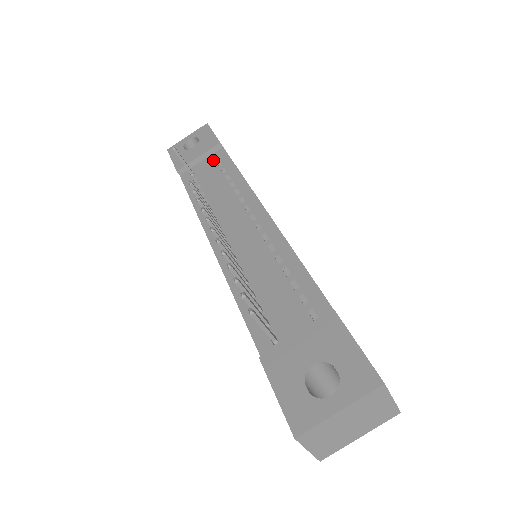
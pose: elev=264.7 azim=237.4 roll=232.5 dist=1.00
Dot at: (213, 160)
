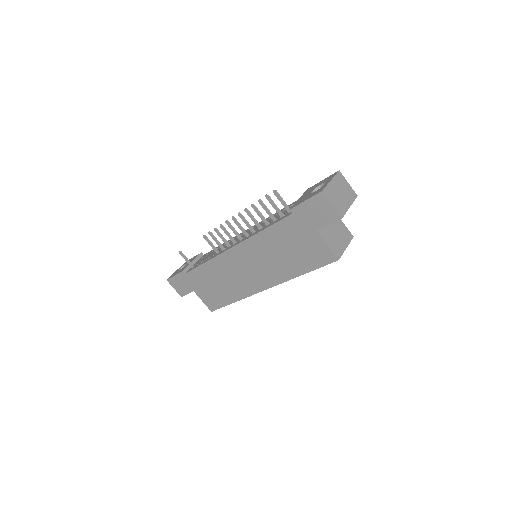
Dot at: (202, 258)
